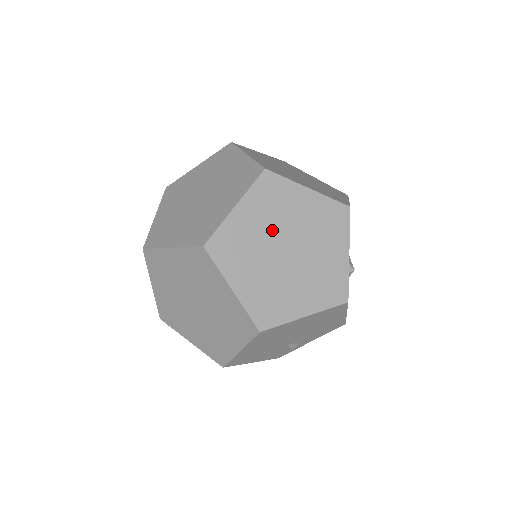
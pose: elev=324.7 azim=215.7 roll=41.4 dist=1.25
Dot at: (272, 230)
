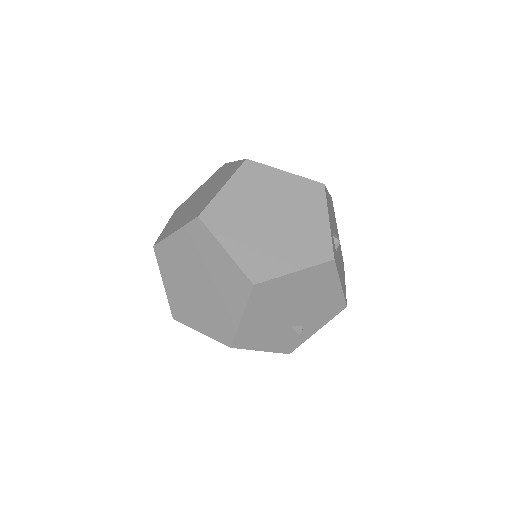
Dot at: (257, 203)
